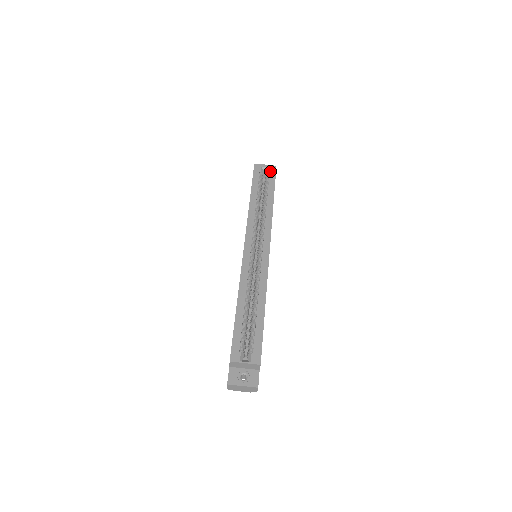
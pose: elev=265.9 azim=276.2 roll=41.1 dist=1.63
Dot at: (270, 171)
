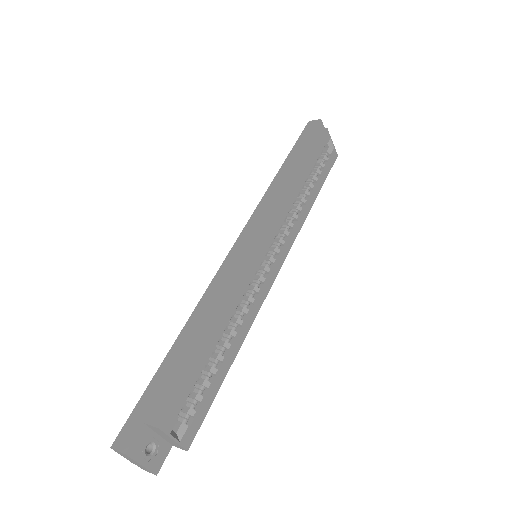
Dot at: (333, 154)
